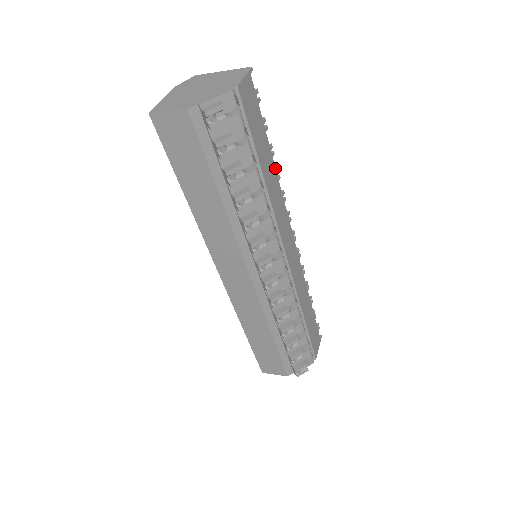
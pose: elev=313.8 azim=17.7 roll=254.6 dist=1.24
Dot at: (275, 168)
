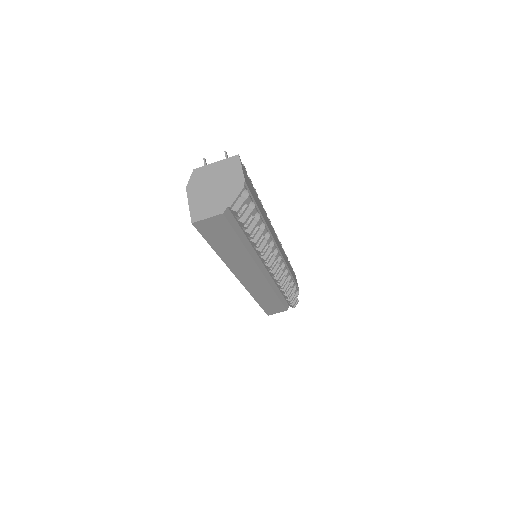
Dot at: (260, 202)
